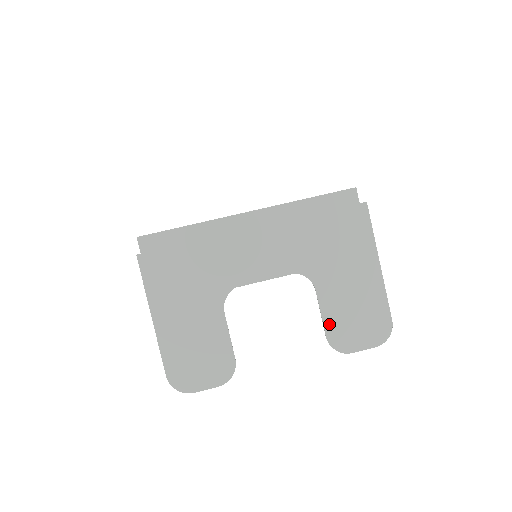
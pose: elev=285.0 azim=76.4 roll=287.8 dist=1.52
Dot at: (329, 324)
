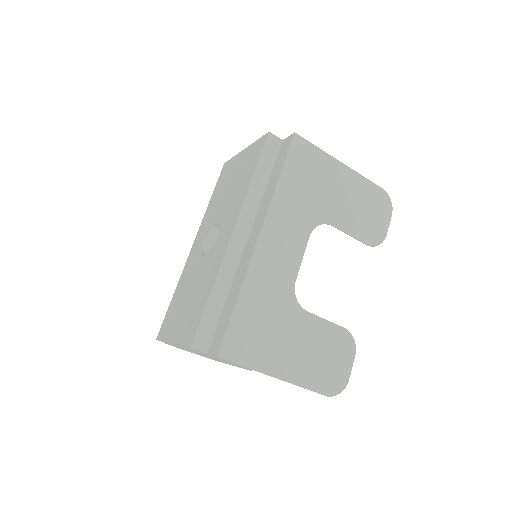
Dot at: (360, 235)
